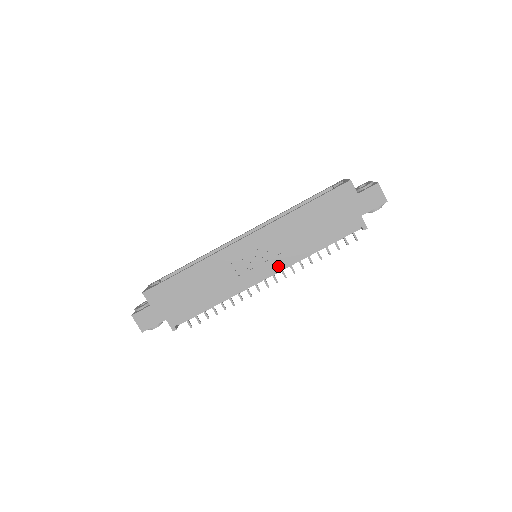
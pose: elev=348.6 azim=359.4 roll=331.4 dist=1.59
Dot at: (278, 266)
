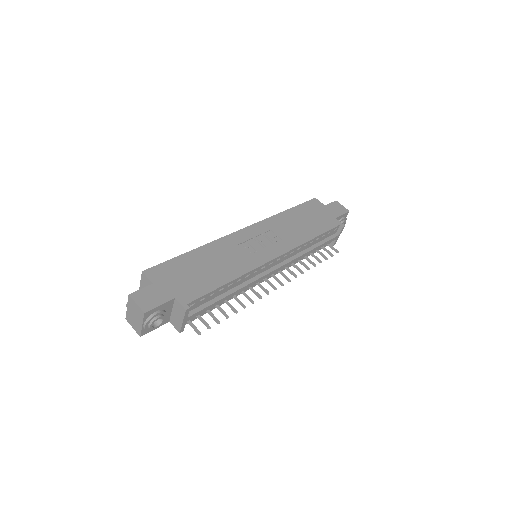
Dot at: (283, 249)
